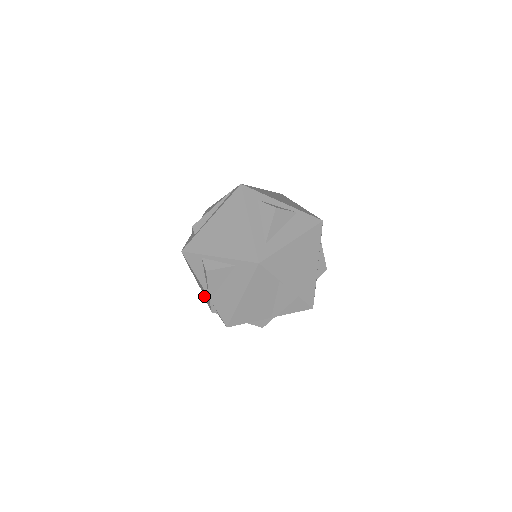
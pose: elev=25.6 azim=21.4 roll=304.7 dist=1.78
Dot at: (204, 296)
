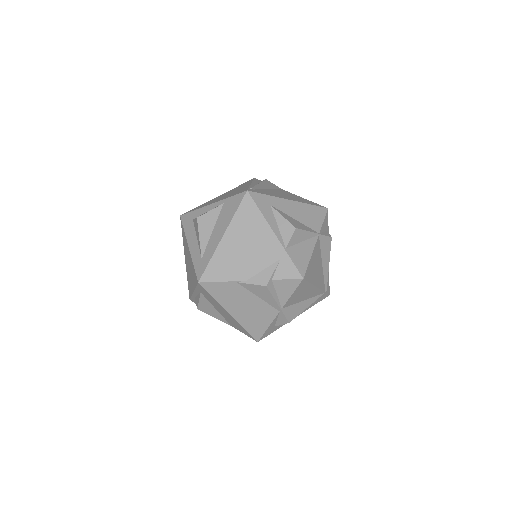
Dot at: occluded
